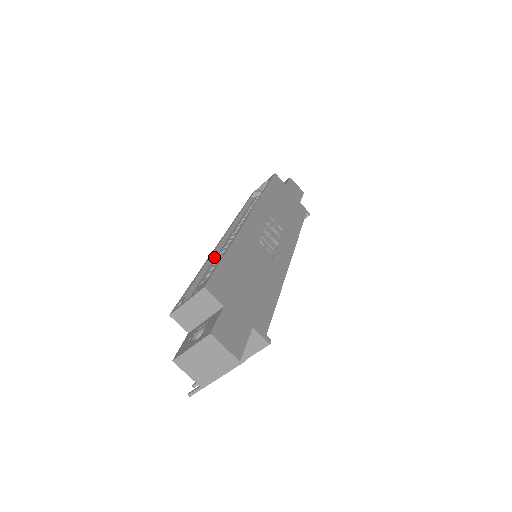
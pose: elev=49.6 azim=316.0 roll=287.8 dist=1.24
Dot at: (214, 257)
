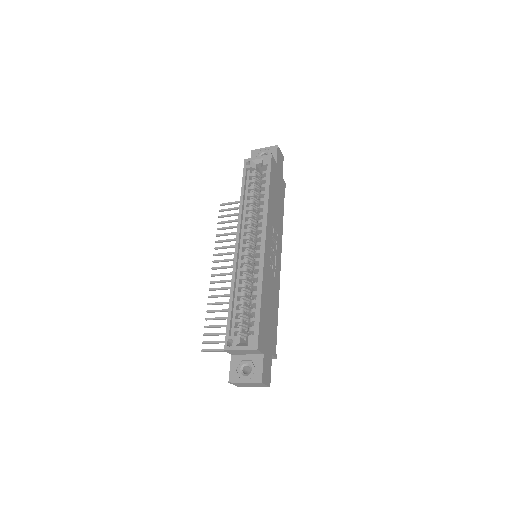
Dot at: (236, 275)
